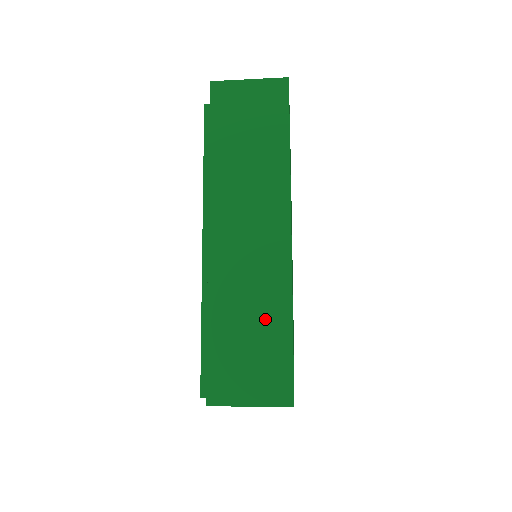
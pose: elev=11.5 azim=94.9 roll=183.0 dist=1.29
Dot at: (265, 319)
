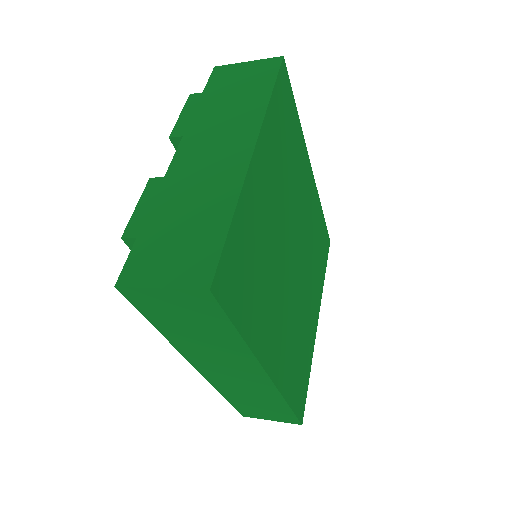
Dot at: (266, 402)
